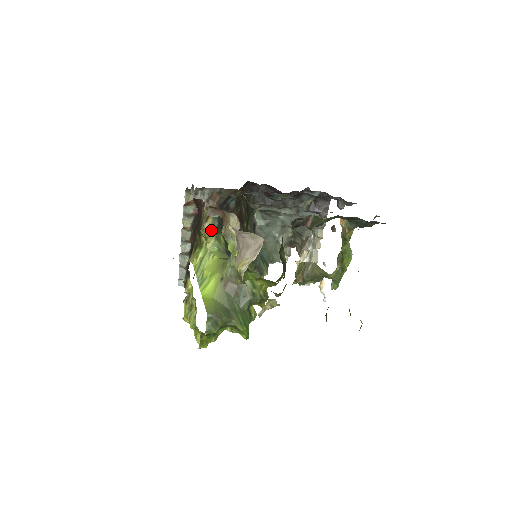
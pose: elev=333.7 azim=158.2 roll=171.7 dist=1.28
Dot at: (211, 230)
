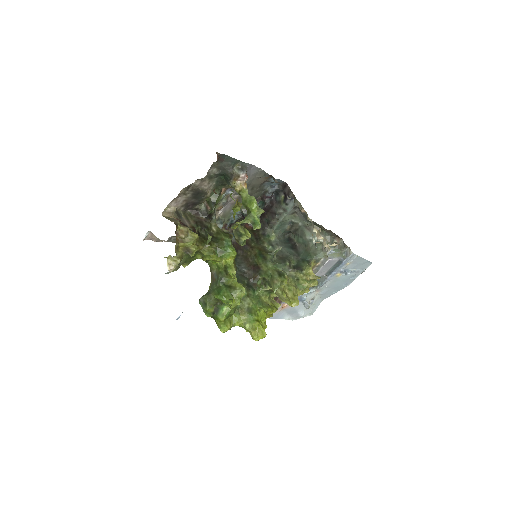
Dot at: occluded
